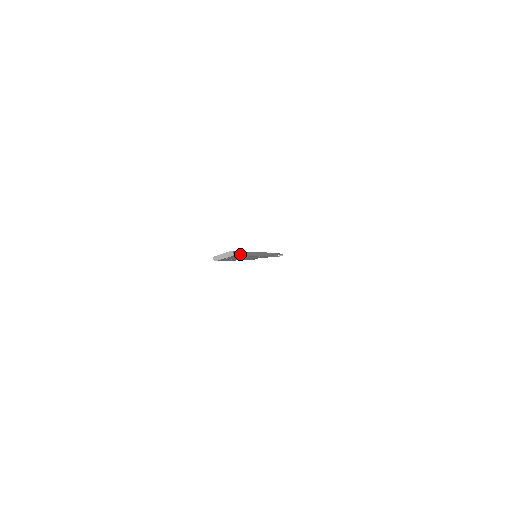
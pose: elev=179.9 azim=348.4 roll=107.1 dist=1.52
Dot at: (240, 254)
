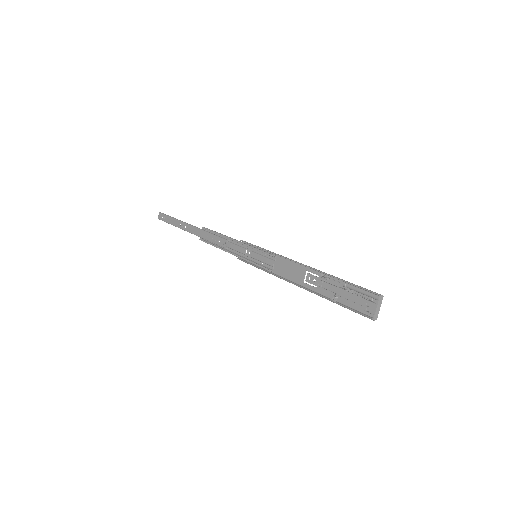
Dot at: (353, 284)
